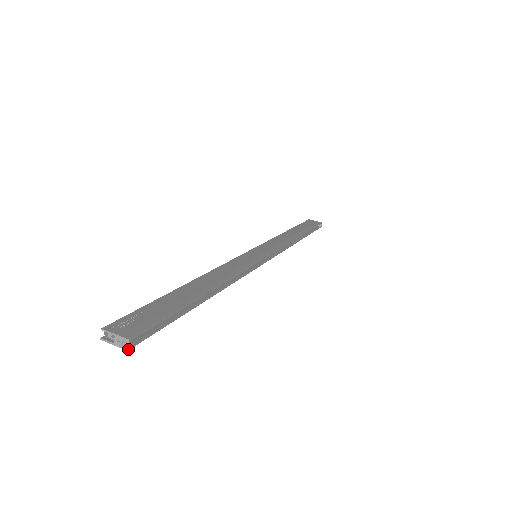
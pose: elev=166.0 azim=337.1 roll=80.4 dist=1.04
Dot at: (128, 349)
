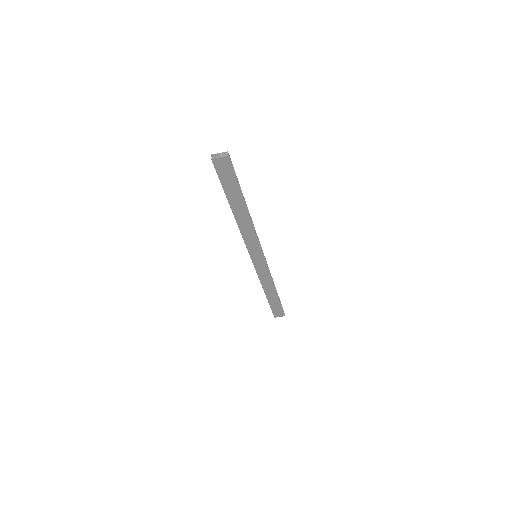
Dot at: (228, 155)
